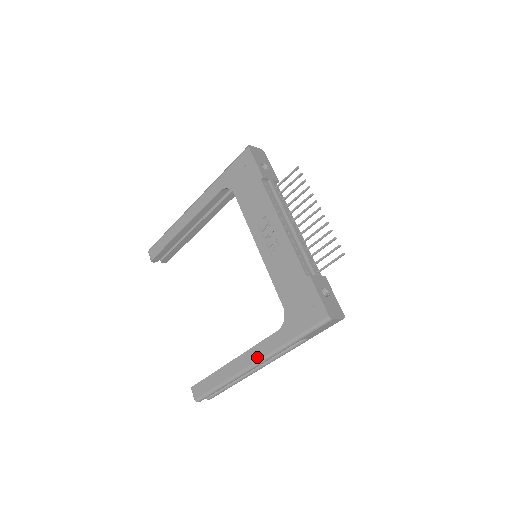
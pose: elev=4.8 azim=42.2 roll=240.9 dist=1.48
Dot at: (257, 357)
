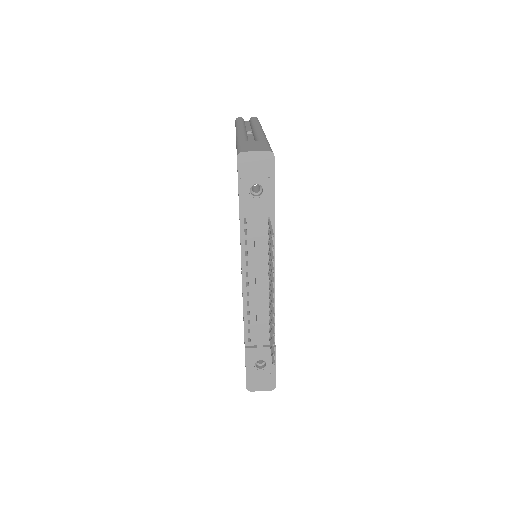
Dot at: occluded
